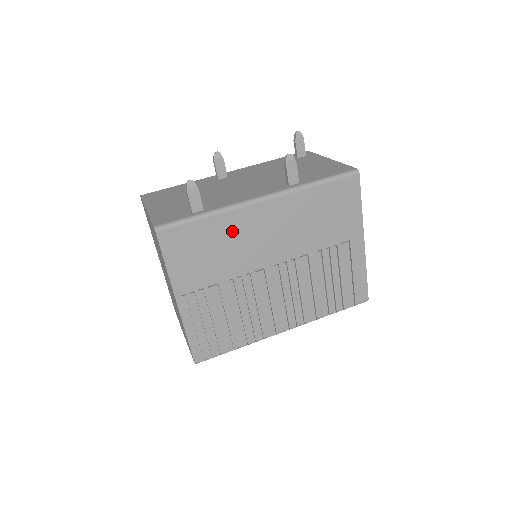
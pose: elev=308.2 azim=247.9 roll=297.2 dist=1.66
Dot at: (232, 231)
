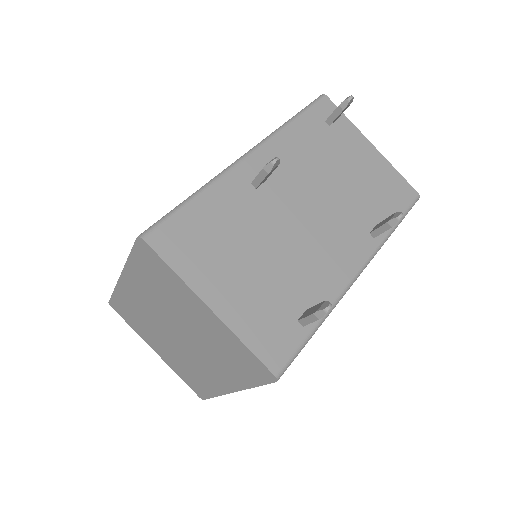
Dot at: occluded
